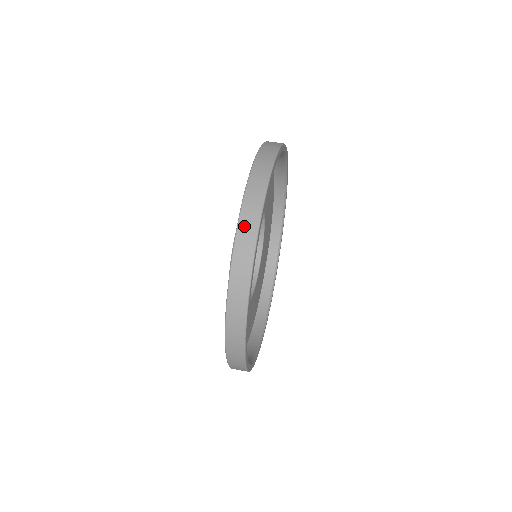
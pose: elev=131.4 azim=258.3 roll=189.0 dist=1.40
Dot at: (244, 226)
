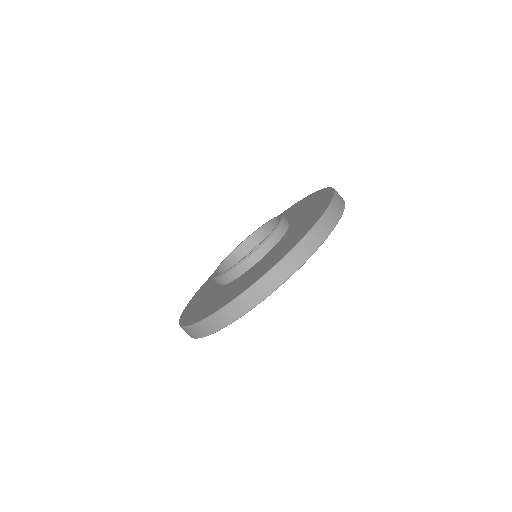
Dot at: (214, 320)
